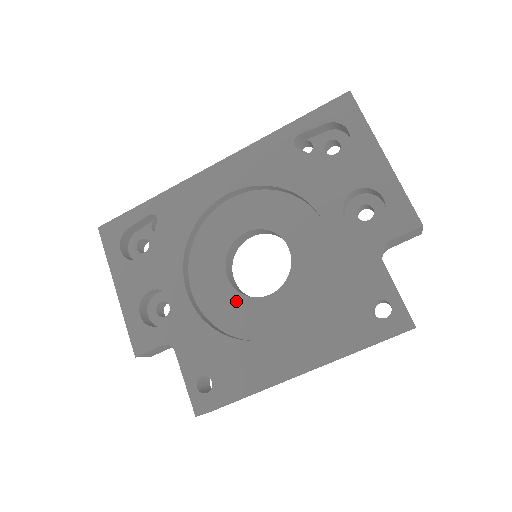
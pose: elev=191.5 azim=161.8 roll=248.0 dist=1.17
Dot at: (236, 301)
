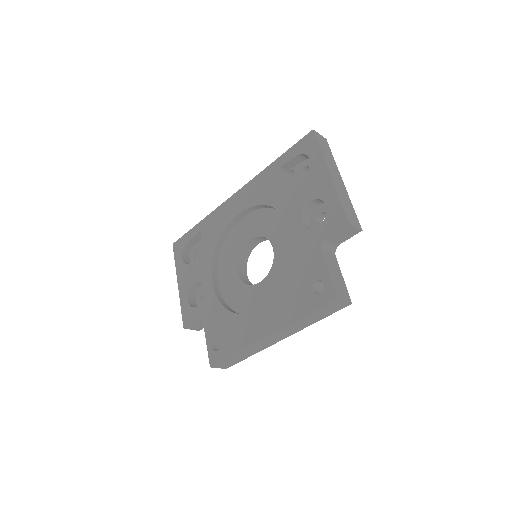
Dot at: (241, 288)
